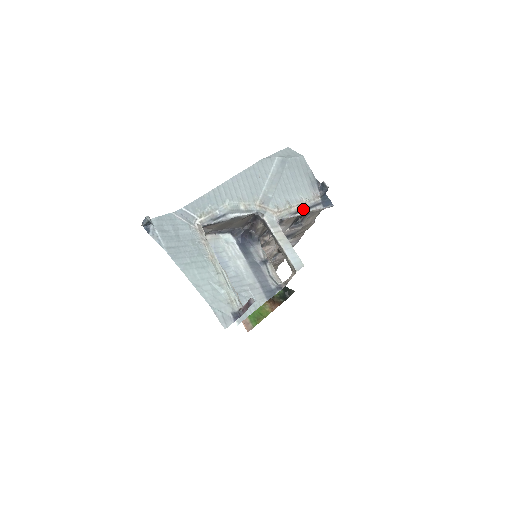
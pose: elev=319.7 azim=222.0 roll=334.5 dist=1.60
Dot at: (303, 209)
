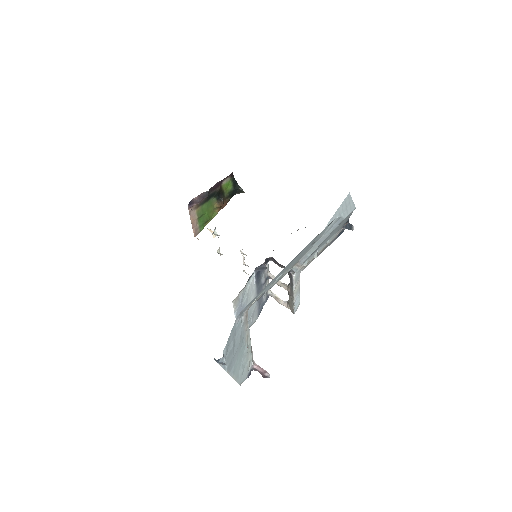
Dot at: (323, 250)
